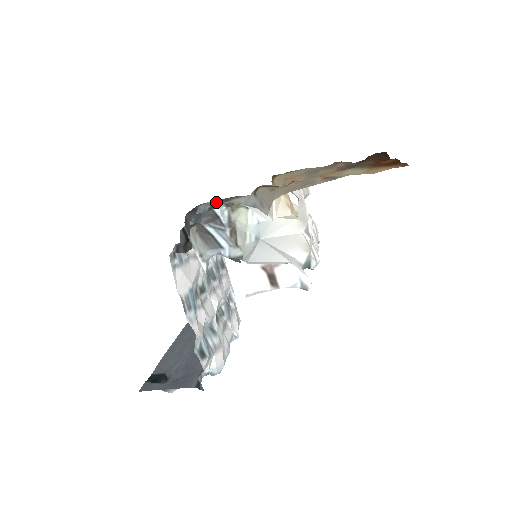
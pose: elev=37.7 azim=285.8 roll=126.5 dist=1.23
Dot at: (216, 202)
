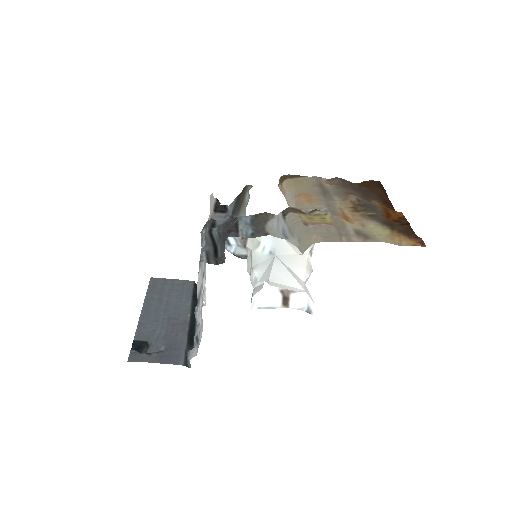
Dot at: (250, 219)
